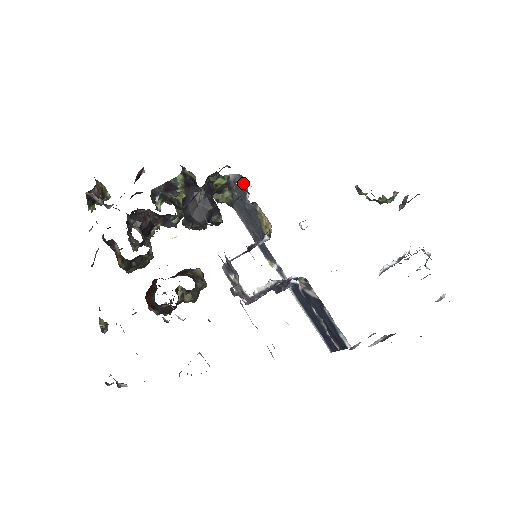
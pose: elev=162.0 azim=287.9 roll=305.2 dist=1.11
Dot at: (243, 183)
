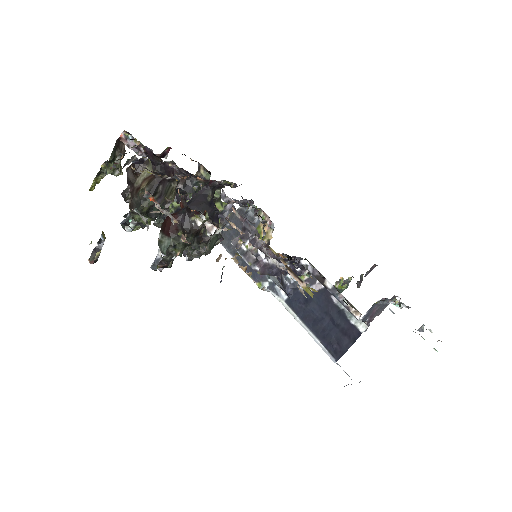
Dot at: occluded
